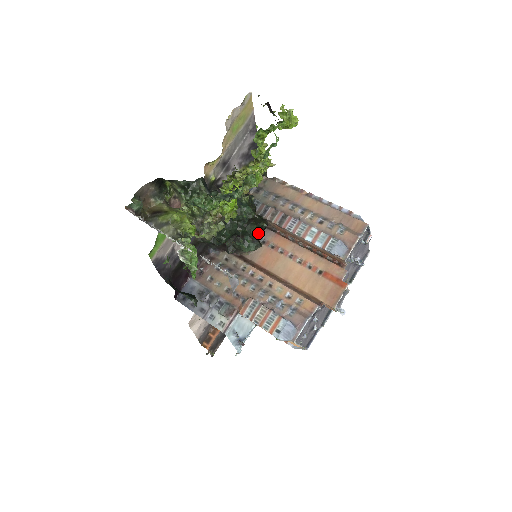
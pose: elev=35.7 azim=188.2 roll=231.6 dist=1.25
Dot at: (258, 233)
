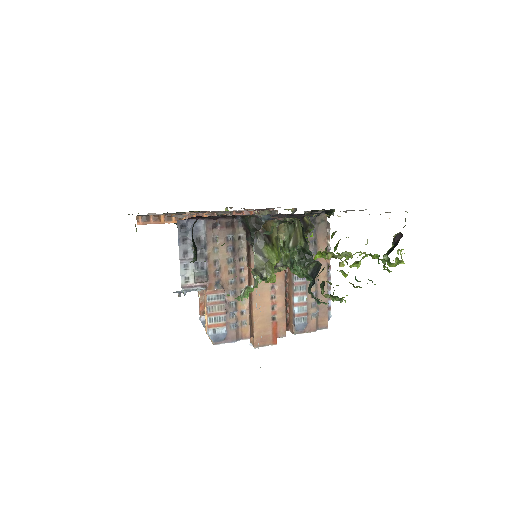
Dot at: occluded
